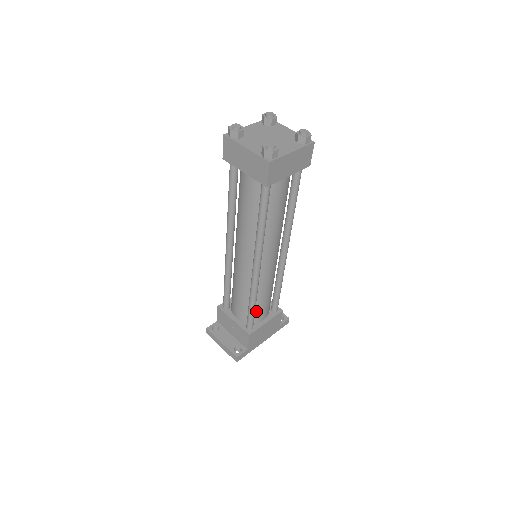
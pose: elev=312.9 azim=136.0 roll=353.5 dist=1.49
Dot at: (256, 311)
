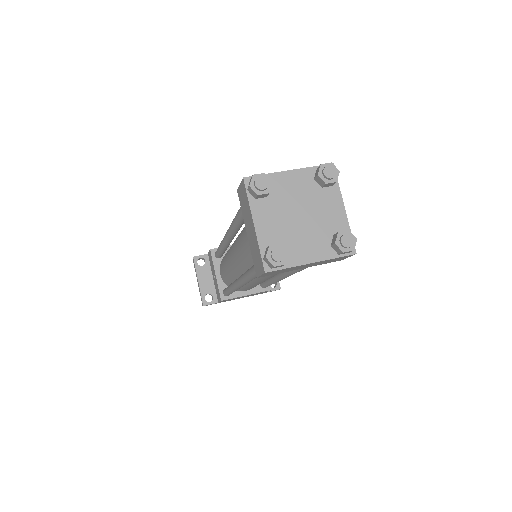
Dot at: occluded
